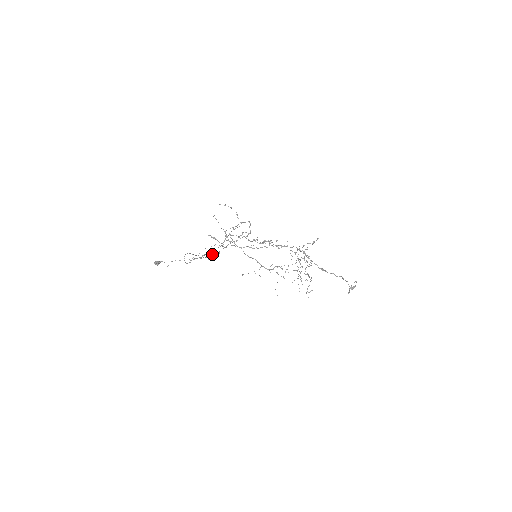
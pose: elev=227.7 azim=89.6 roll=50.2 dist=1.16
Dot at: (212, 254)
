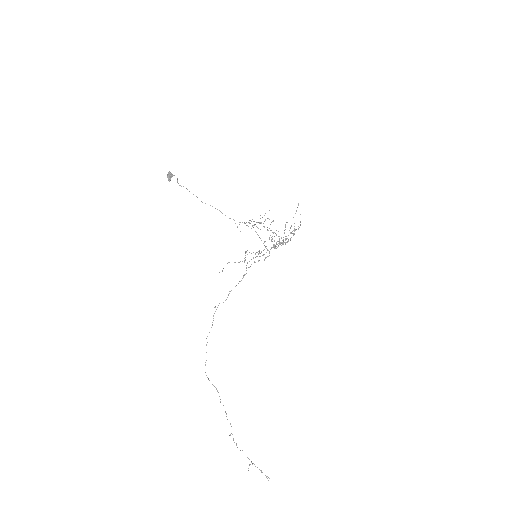
Dot at: occluded
